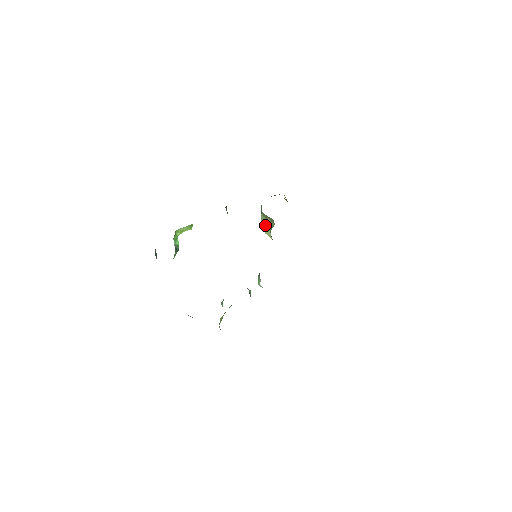
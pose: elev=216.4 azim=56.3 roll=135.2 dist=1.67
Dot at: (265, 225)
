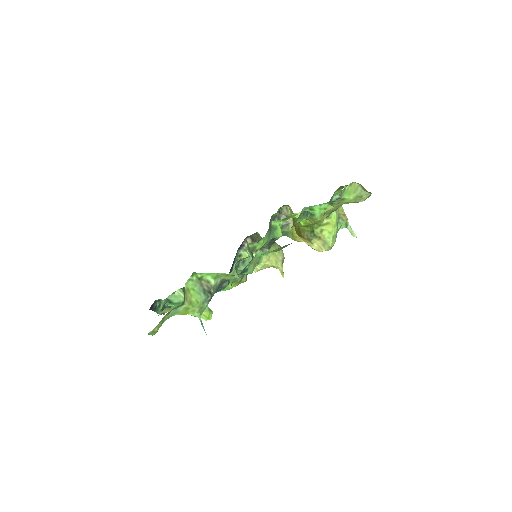
Dot at: occluded
